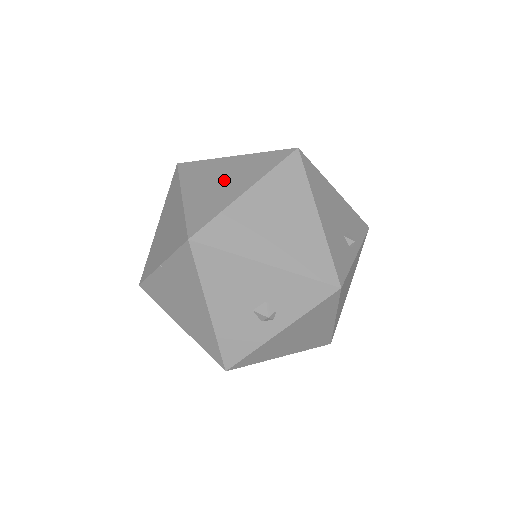
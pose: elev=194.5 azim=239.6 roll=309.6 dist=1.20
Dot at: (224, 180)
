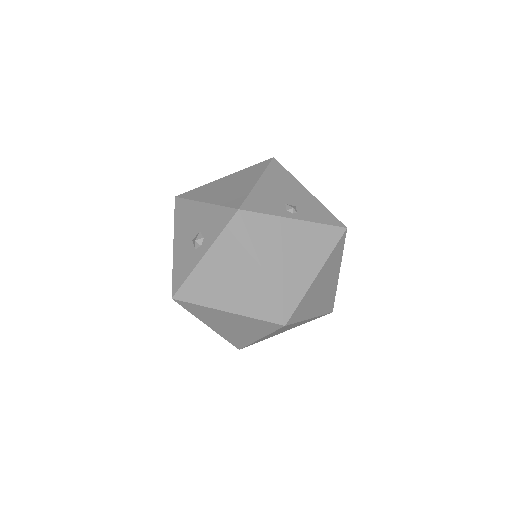
Dot at: occluded
